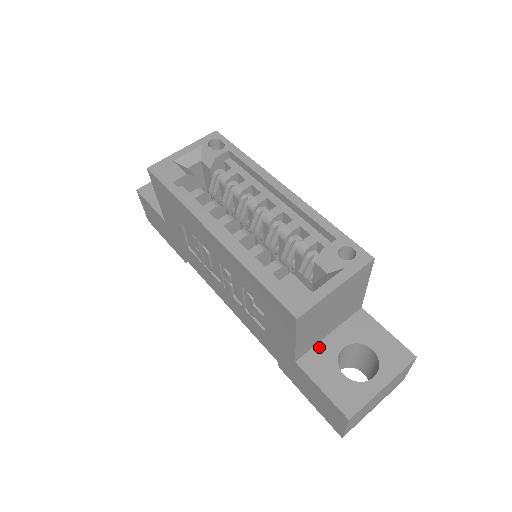
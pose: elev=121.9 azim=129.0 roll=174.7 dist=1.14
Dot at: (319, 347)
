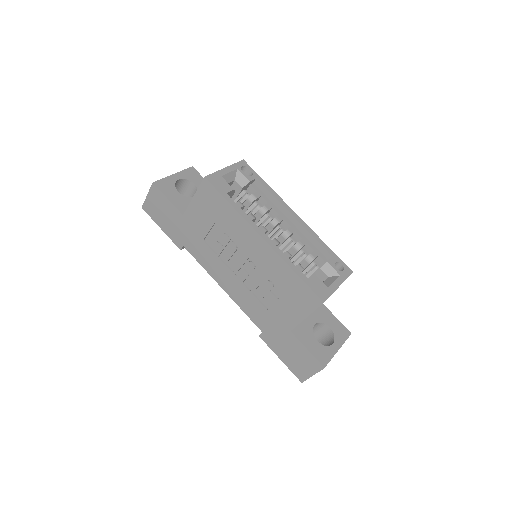
Dot at: (302, 323)
